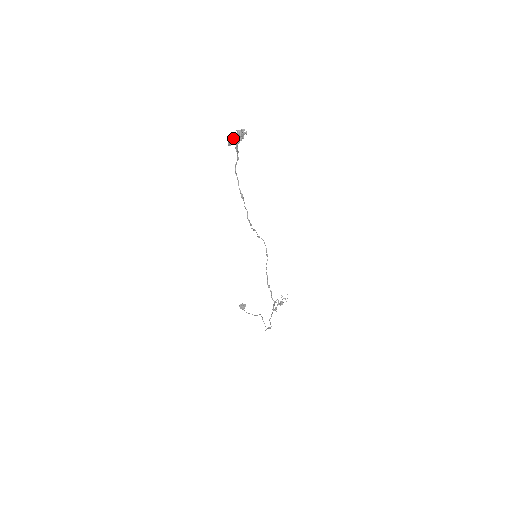
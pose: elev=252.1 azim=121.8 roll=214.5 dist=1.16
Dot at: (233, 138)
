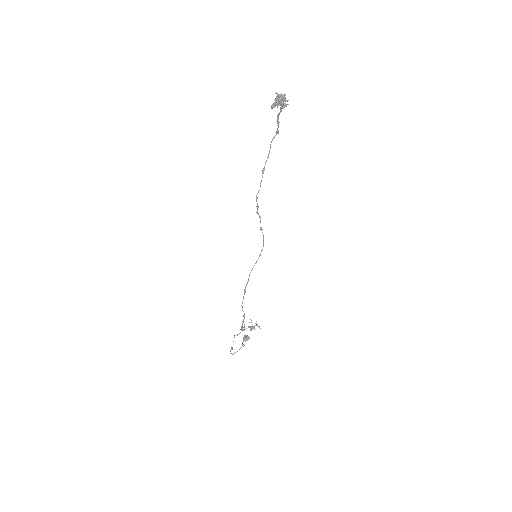
Dot at: occluded
